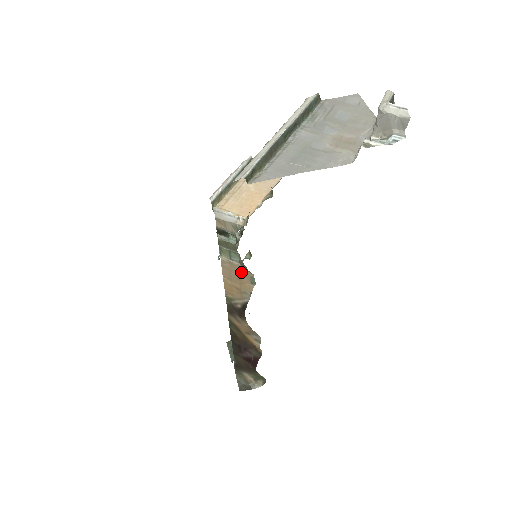
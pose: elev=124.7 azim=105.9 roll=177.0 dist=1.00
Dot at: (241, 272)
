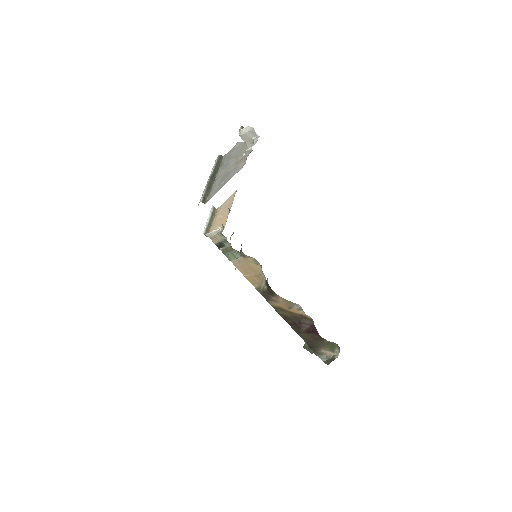
Dot at: (247, 262)
